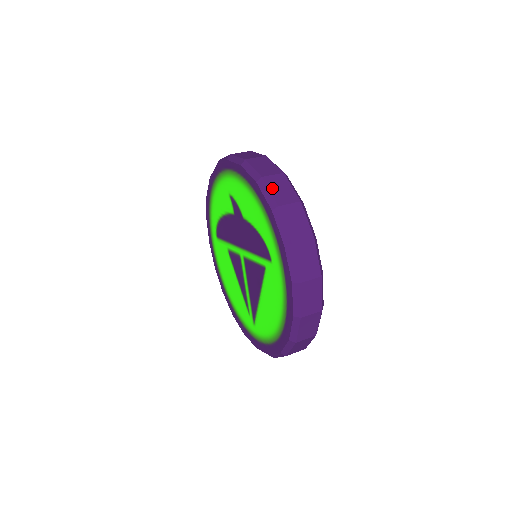
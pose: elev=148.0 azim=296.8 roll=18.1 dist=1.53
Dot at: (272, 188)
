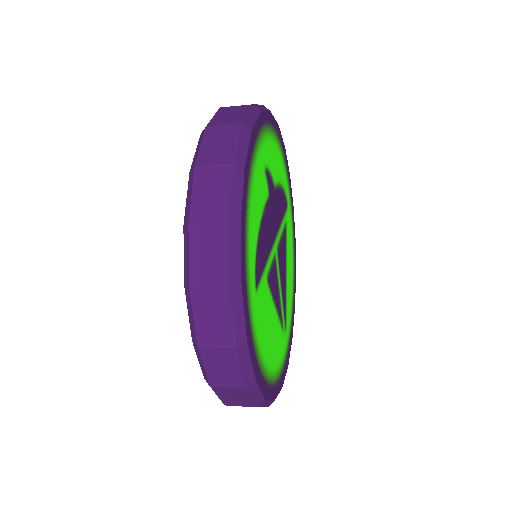
Dot at: (198, 189)
